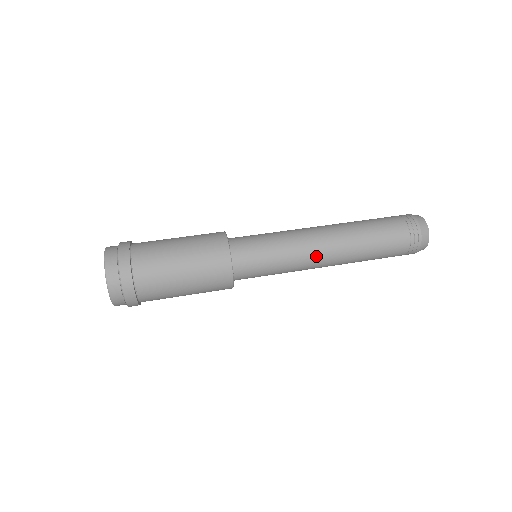
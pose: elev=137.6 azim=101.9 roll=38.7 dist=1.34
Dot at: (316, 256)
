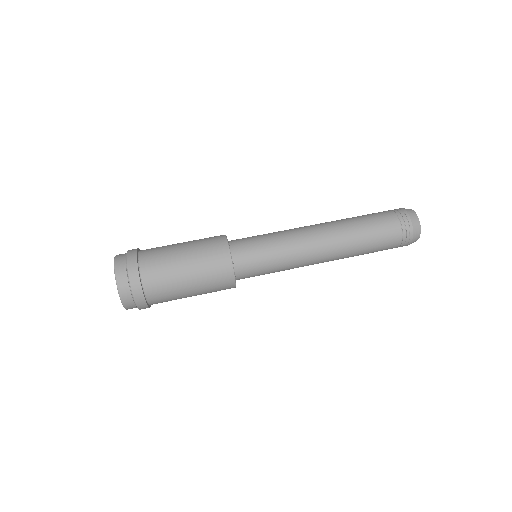
Dot at: (312, 264)
